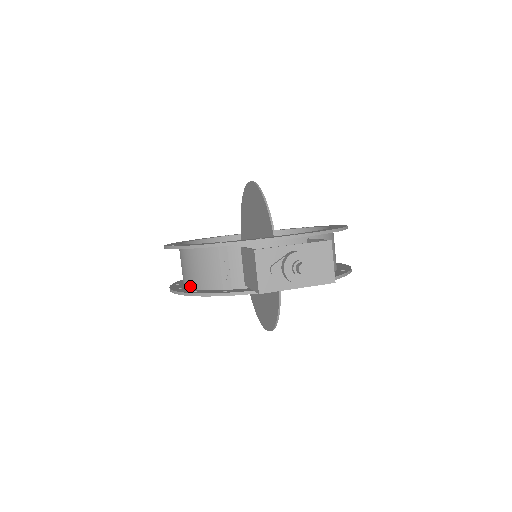
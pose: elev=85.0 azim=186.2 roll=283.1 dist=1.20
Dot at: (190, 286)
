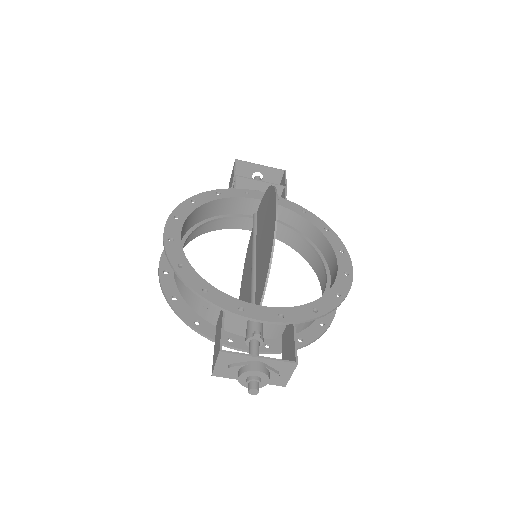
Dot at: (175, 279)
